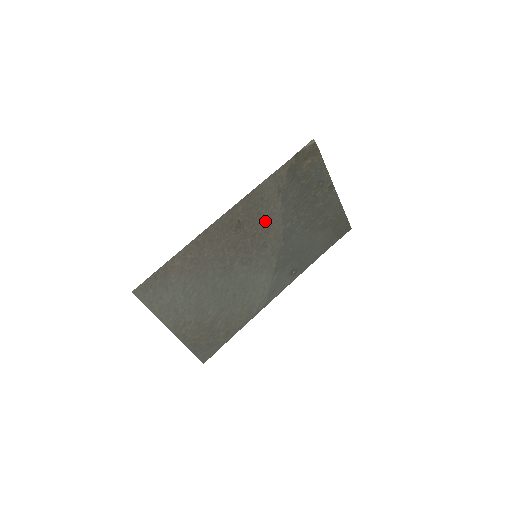
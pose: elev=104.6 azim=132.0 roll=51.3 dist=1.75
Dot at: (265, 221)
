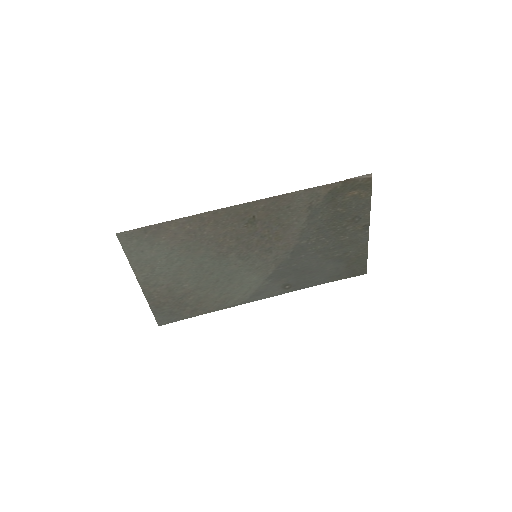
Dot at: (281, 228)
